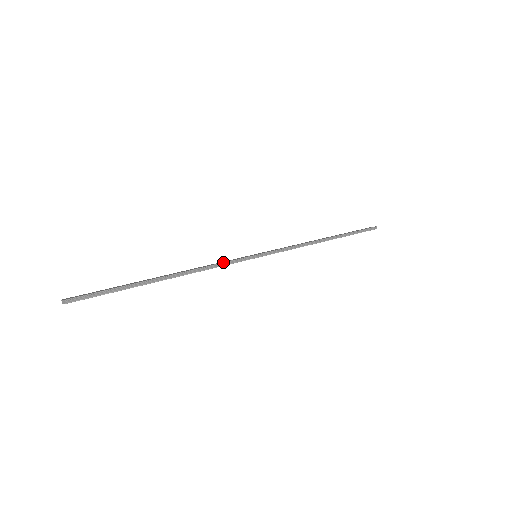
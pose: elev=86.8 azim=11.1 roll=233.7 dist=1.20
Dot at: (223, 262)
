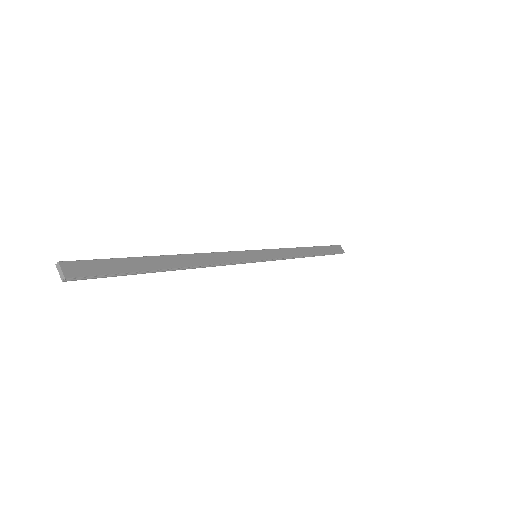
Dot at: (231, 262)
